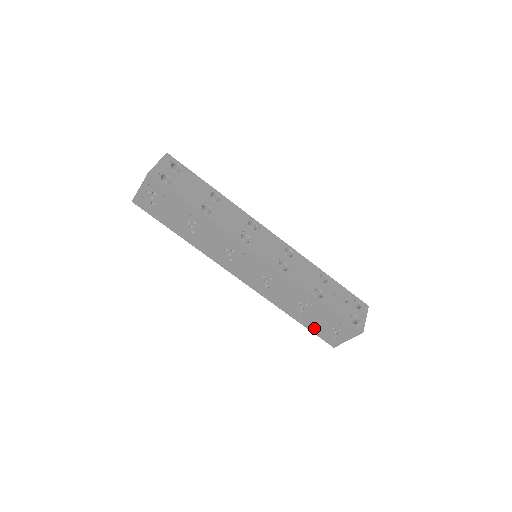
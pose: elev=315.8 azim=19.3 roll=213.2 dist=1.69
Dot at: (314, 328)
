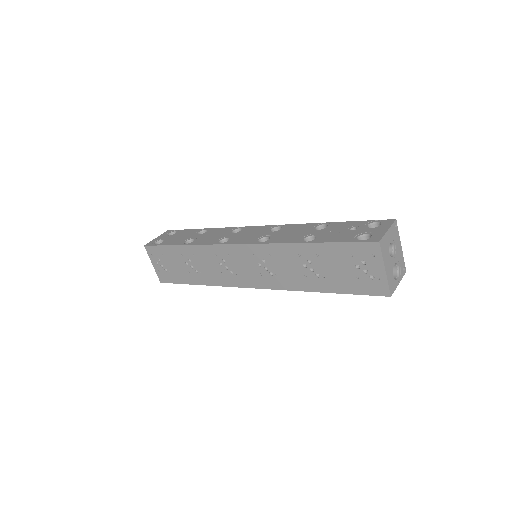
Dot at: (347, 286)
